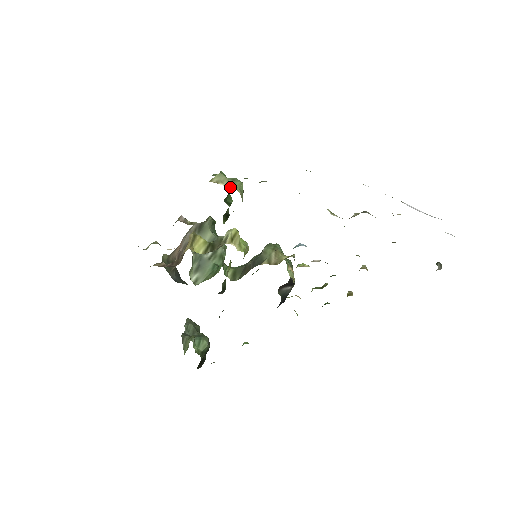
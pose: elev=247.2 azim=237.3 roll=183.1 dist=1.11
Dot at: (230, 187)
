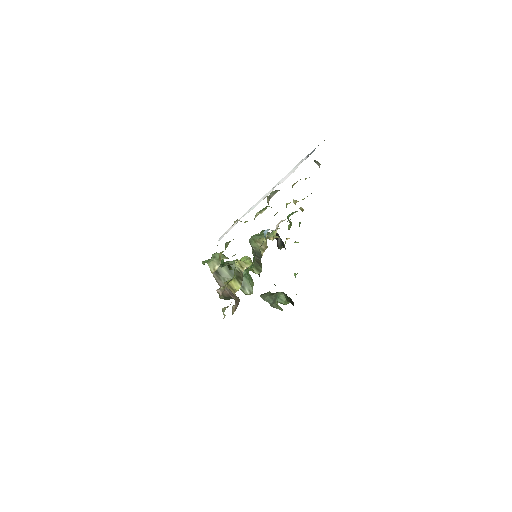
Dot at: (219, 263)
